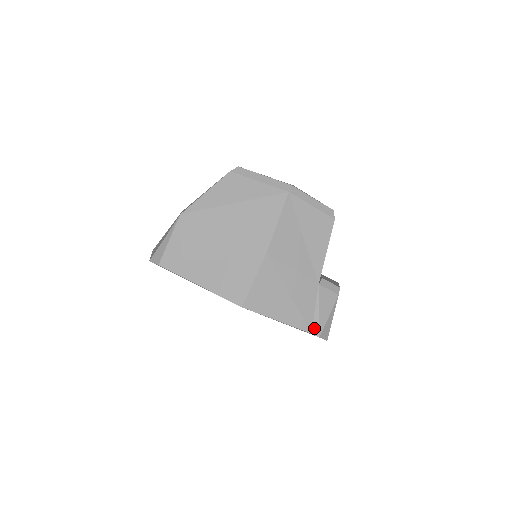
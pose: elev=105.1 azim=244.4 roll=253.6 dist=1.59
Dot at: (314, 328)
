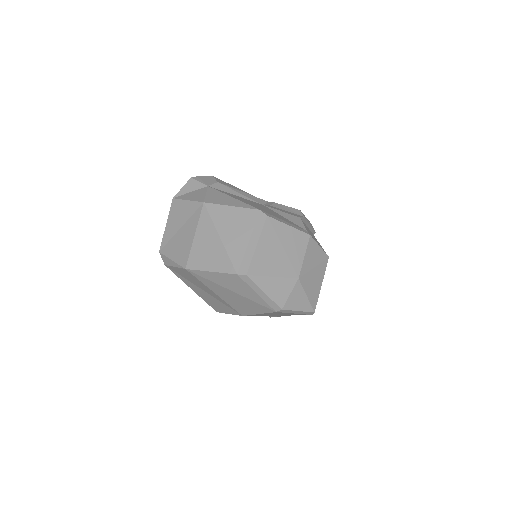
Dot at: occluded
